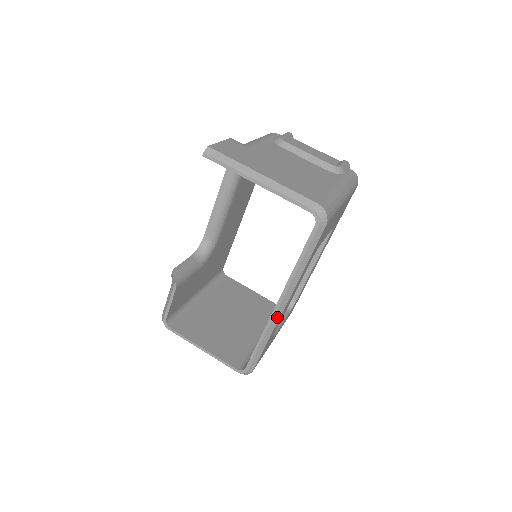
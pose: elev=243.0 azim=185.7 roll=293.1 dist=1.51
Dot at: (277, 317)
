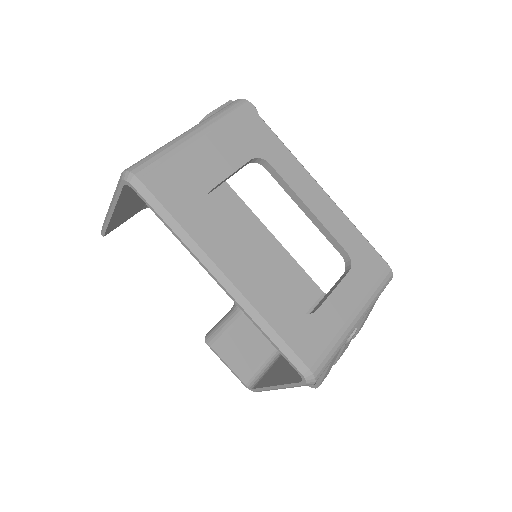
Dot at: (236, 293)
